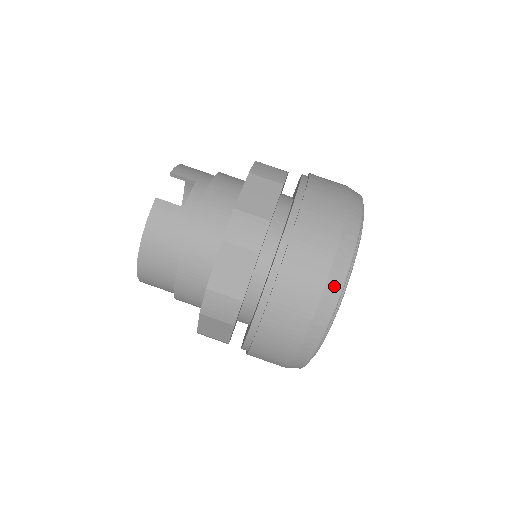
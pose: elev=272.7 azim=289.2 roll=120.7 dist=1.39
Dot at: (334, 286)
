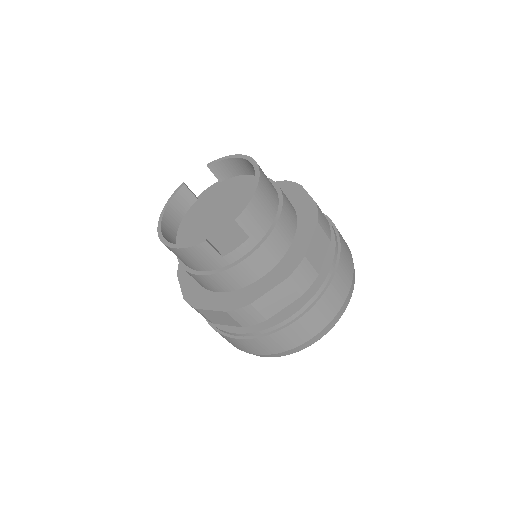
Dot at: (269, 356)
